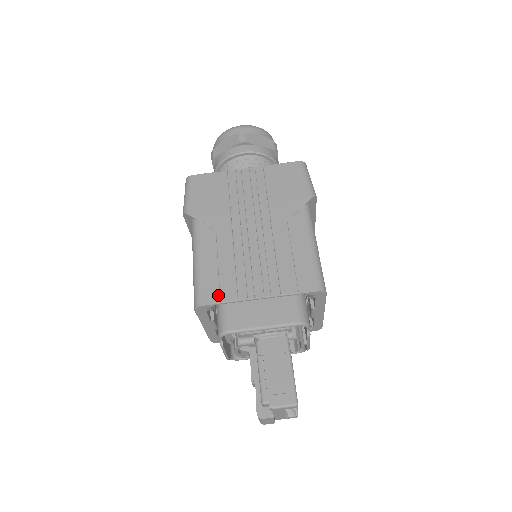
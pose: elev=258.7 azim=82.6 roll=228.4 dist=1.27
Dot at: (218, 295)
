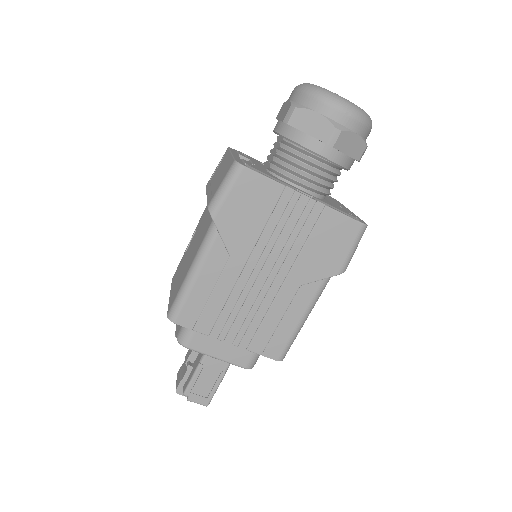
Dot at: (195, 322)
